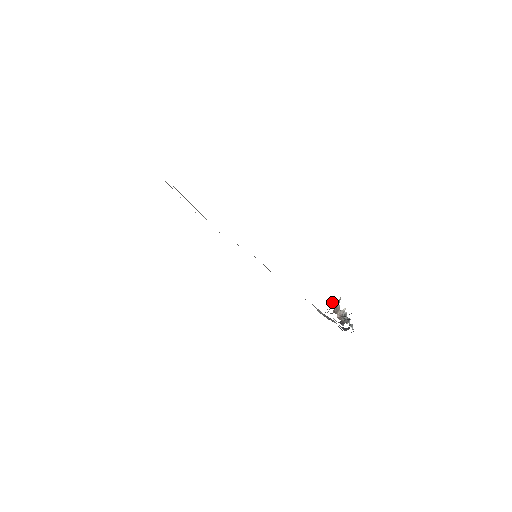
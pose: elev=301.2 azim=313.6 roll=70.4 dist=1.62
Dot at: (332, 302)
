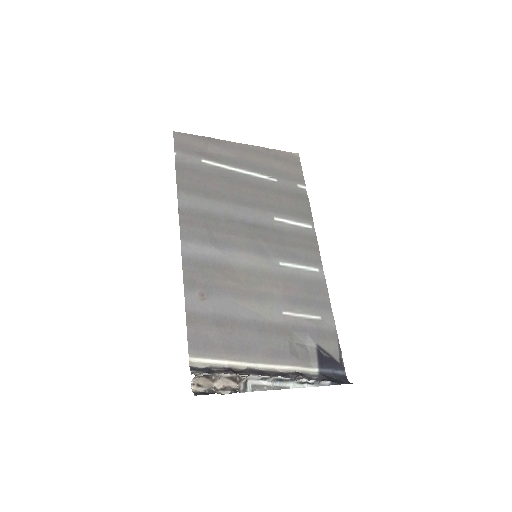
Dot at: occluded
